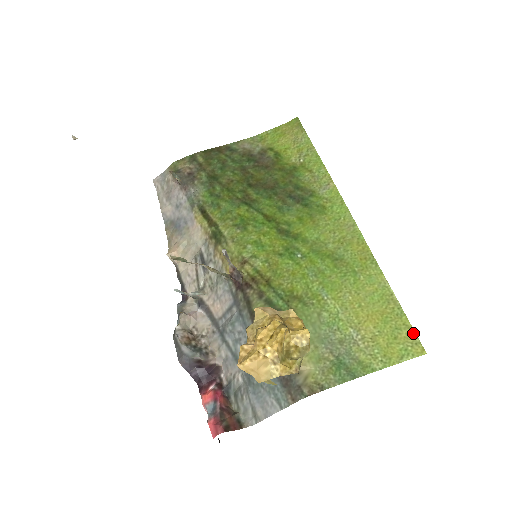
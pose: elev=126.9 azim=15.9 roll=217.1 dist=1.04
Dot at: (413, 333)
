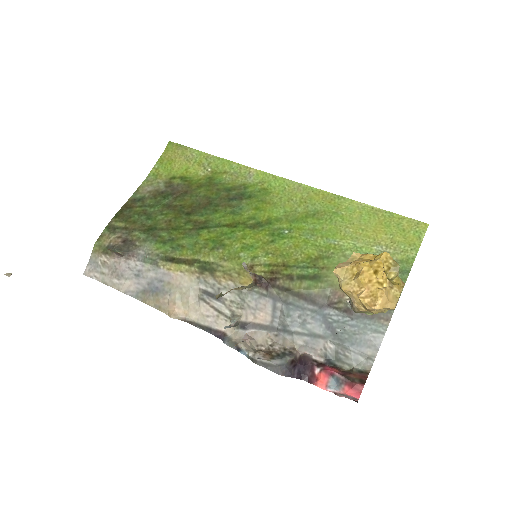
Dot at: (410, 219)
